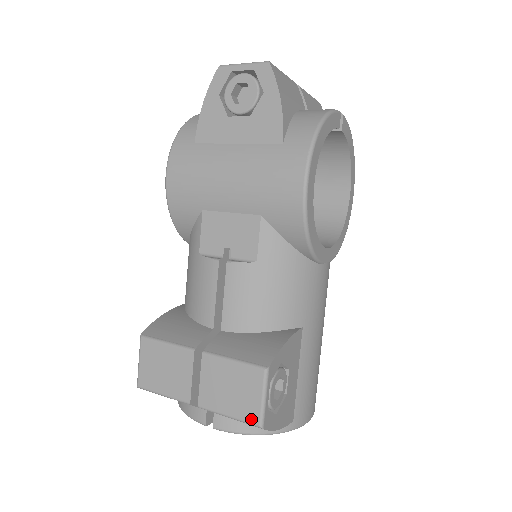
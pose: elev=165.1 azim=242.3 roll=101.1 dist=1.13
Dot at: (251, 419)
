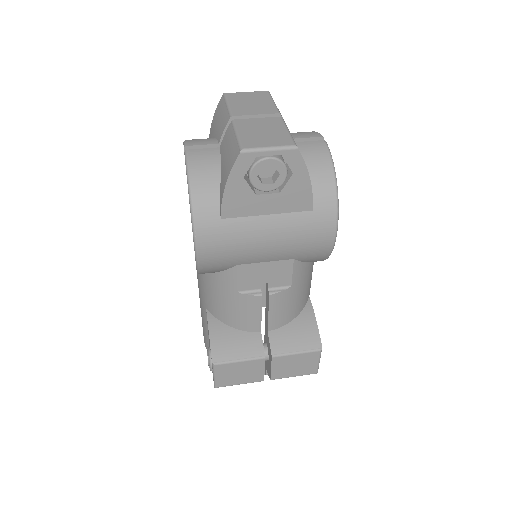
Dot at: (311, 373)
